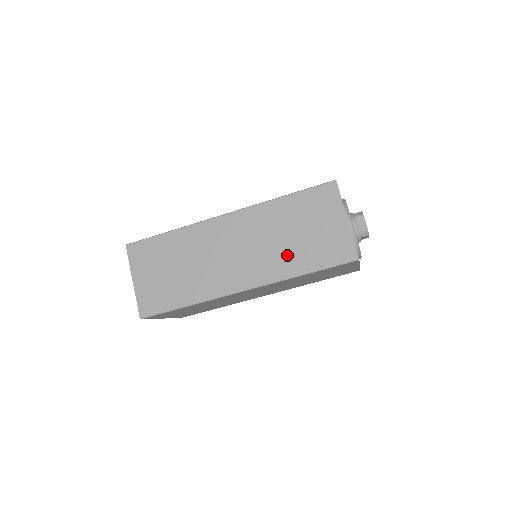
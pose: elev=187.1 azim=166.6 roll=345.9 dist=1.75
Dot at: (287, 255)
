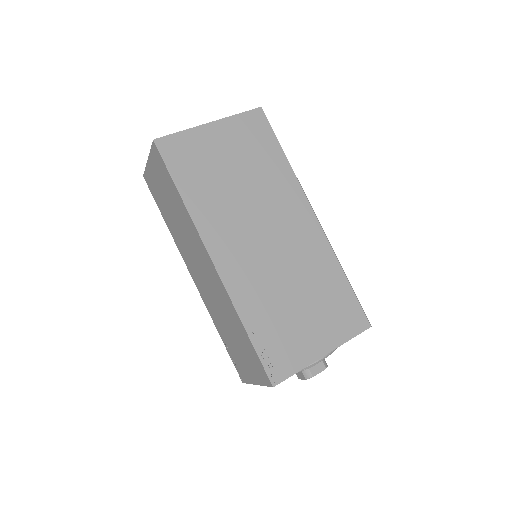
Dot at: (220, 322)
